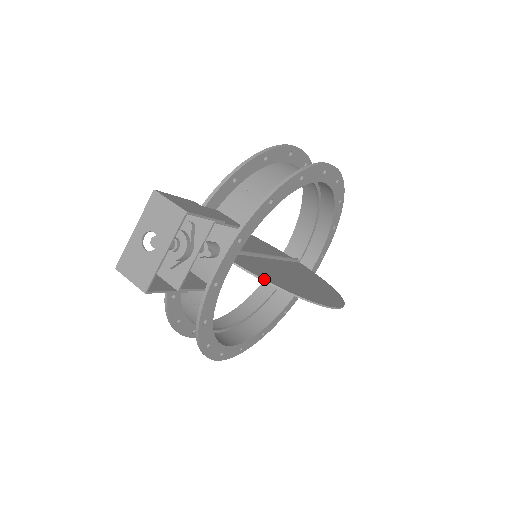
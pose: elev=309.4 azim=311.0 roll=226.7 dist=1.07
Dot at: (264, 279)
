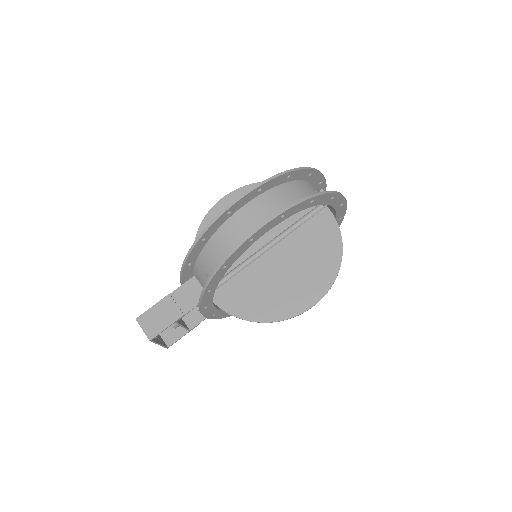
Dot at: (236, 316)
